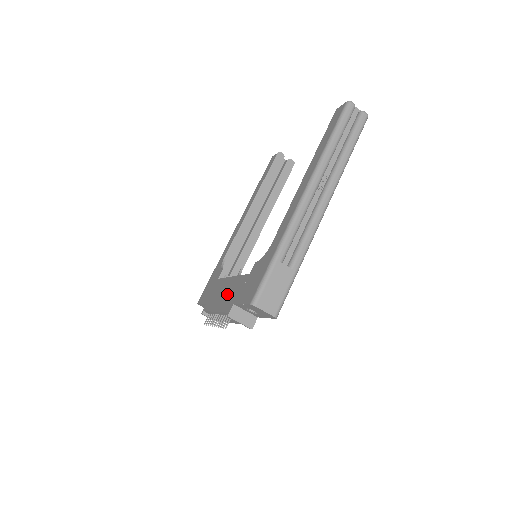
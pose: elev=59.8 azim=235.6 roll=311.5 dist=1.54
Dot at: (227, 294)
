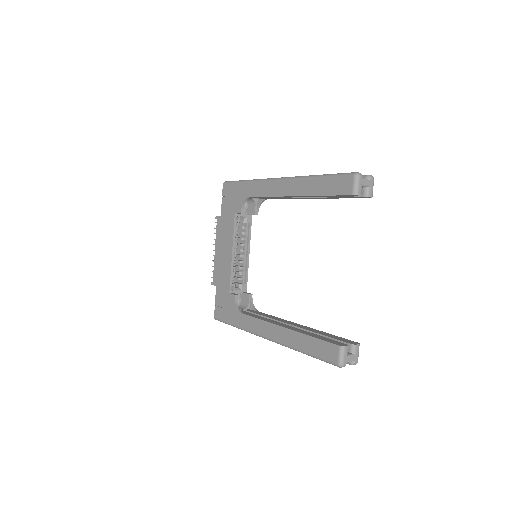
Dot at: (222, 263)
